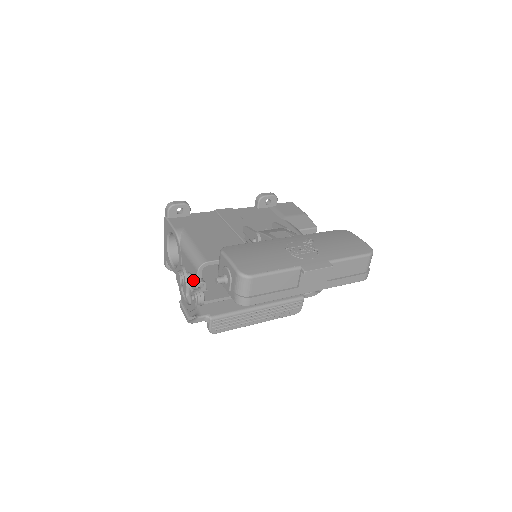
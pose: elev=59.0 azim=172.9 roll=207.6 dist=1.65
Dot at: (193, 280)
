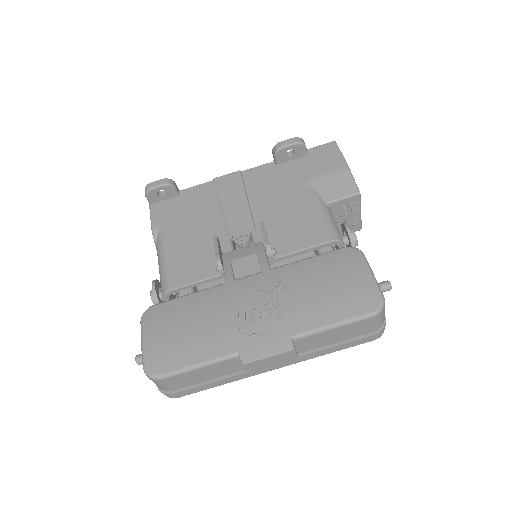
Dot at: occluded
